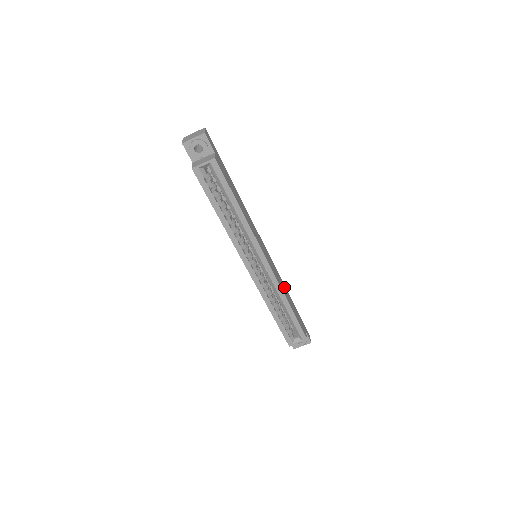
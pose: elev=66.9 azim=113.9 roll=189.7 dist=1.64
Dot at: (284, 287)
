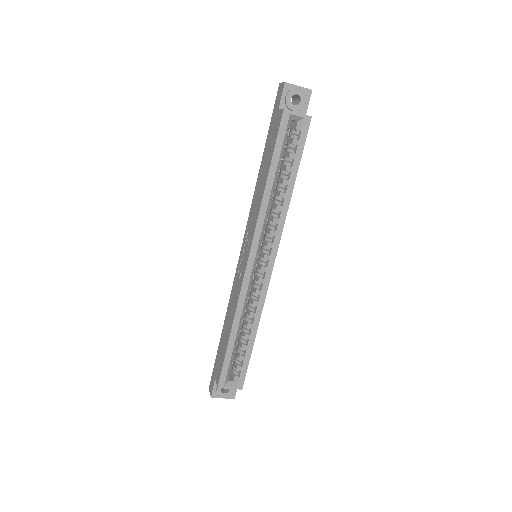
Dot at: occluded
